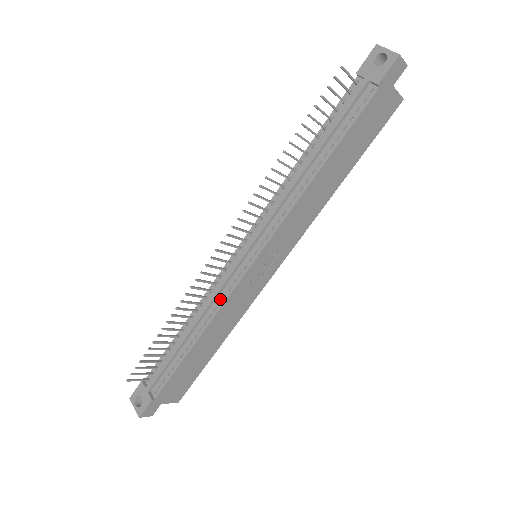
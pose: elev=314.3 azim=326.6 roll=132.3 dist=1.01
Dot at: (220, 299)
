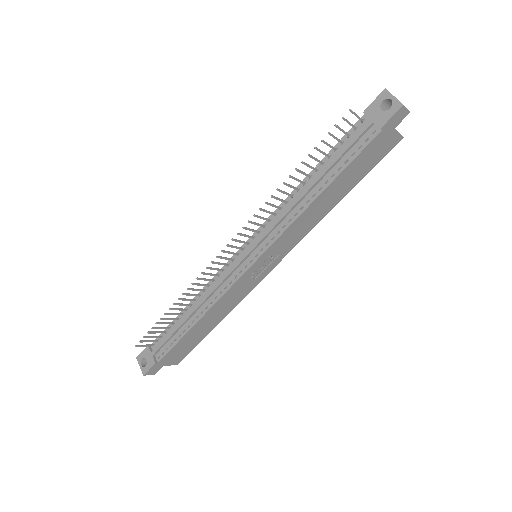
Dot at: (221, 290)
